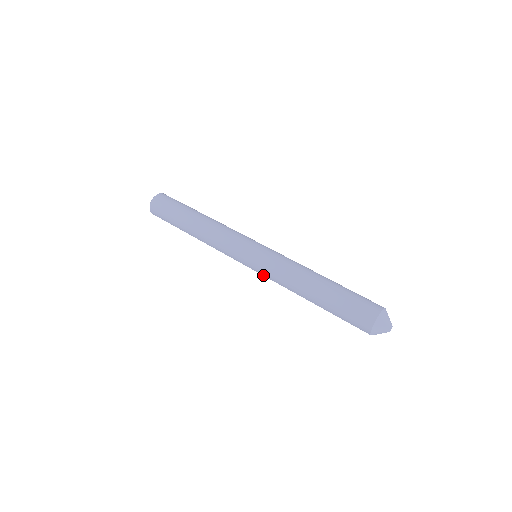
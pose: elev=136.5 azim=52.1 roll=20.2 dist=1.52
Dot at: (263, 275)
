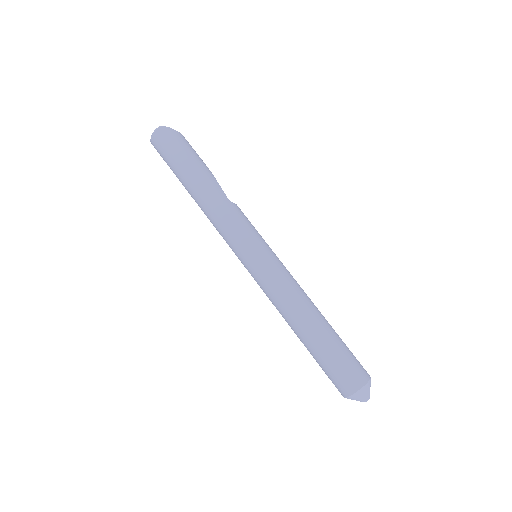
Dot at: occluded
